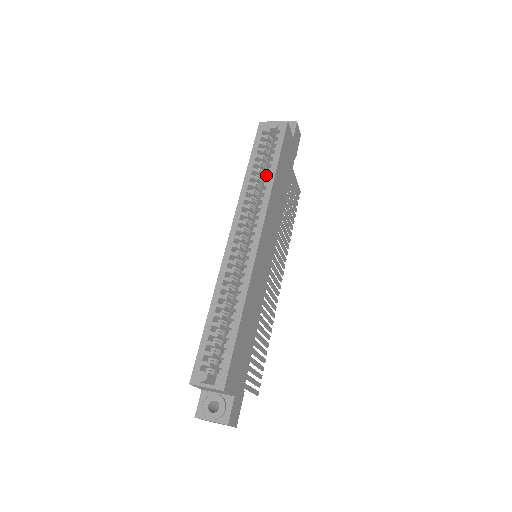
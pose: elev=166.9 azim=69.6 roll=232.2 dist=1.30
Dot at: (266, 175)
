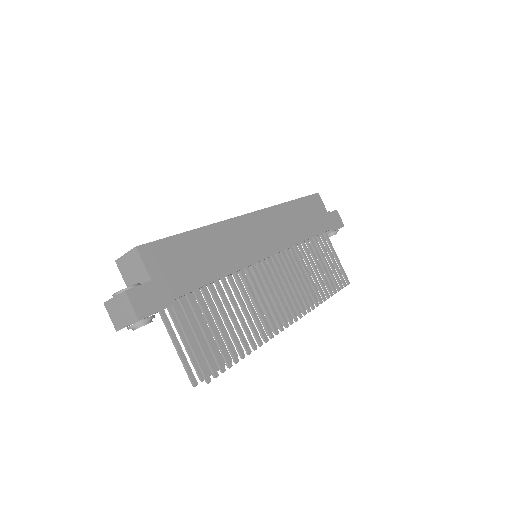
Dot at: occluded
